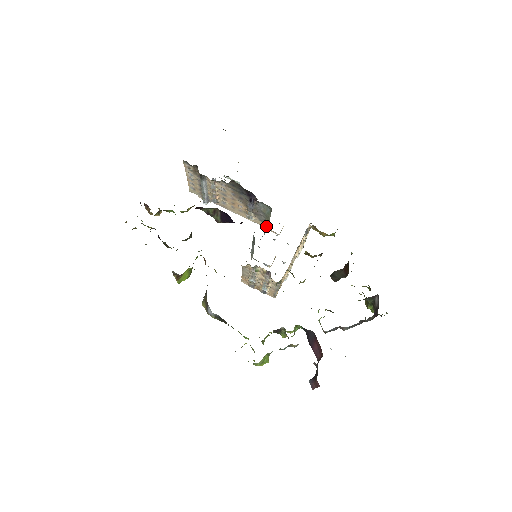
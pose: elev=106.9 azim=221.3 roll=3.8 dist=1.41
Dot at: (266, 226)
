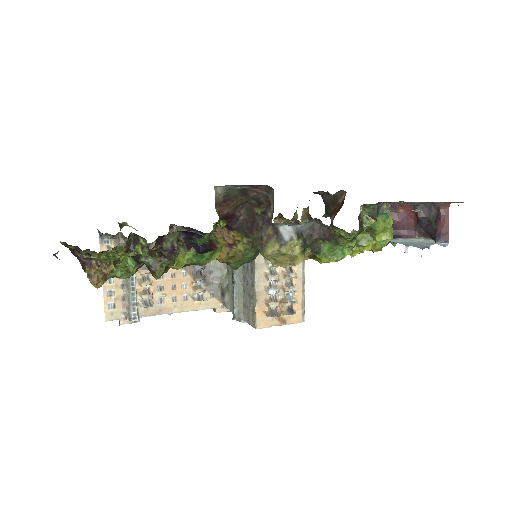
Dot at: (228, 276)
